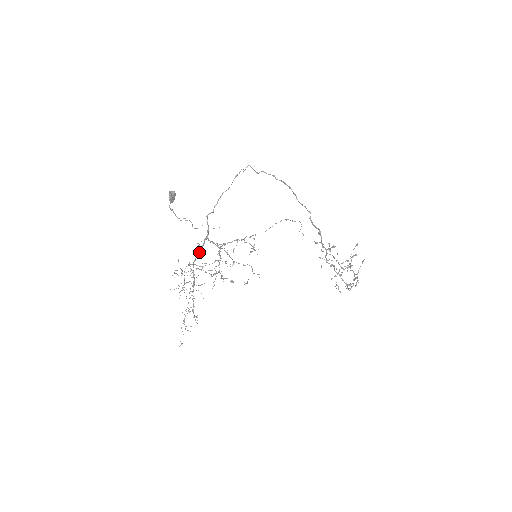
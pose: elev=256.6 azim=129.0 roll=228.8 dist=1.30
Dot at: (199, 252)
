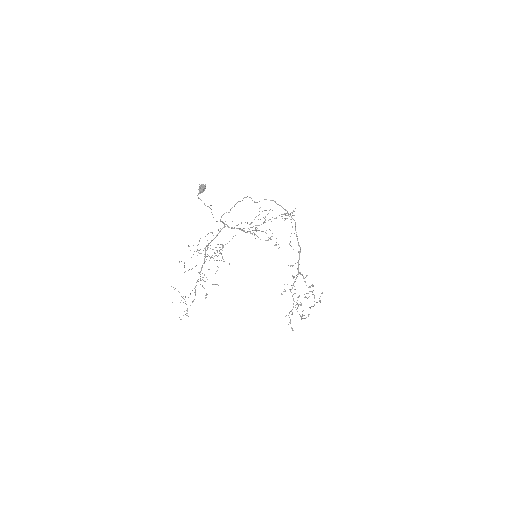
Dot at: (212, 240)
